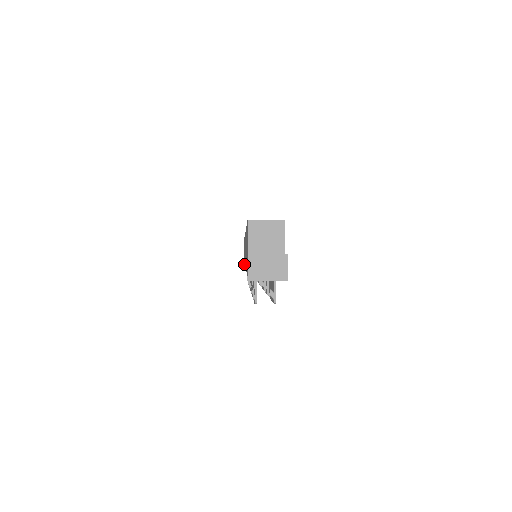
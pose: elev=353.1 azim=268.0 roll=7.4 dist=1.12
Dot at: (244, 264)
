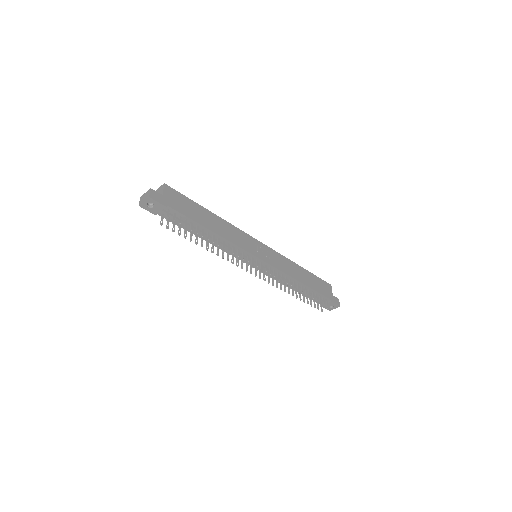
Dot at: occluded
